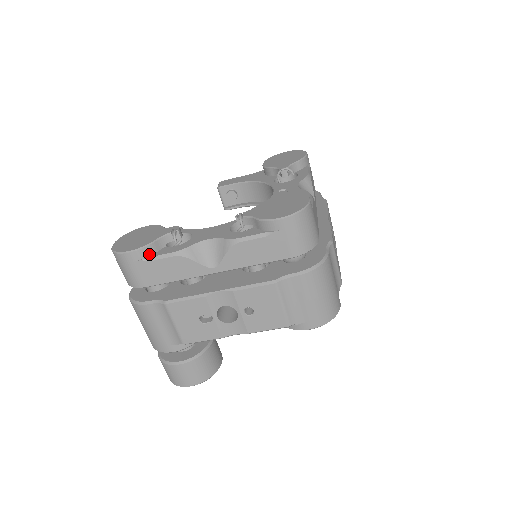
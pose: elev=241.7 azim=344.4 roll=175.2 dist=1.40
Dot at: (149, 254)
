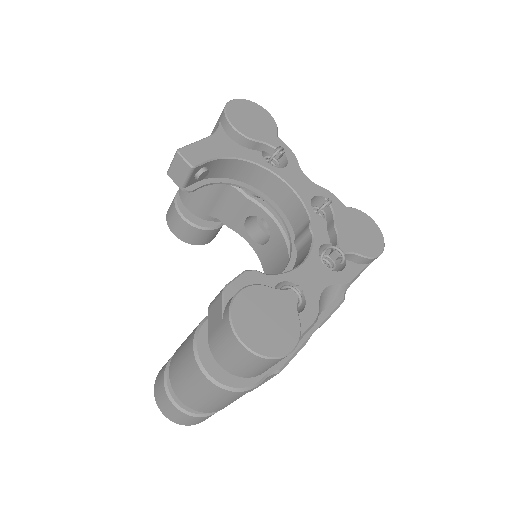
Dot at: occluded
